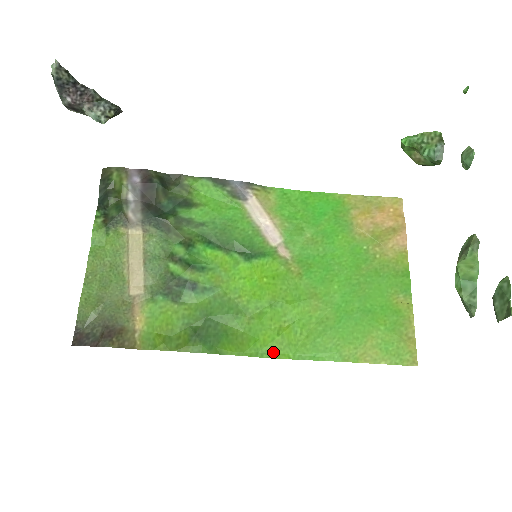
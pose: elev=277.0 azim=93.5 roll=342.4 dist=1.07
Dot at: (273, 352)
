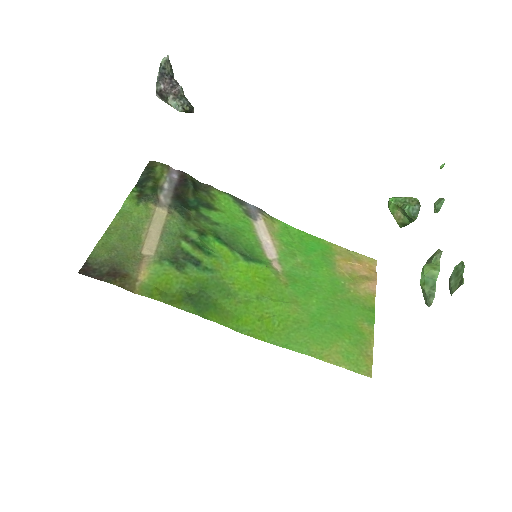
Dot at: (251, 332)
